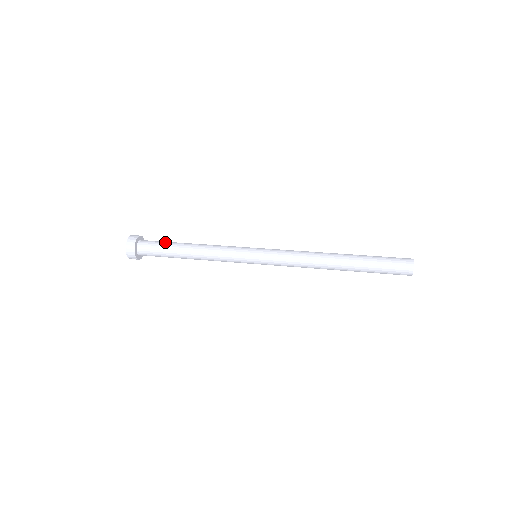
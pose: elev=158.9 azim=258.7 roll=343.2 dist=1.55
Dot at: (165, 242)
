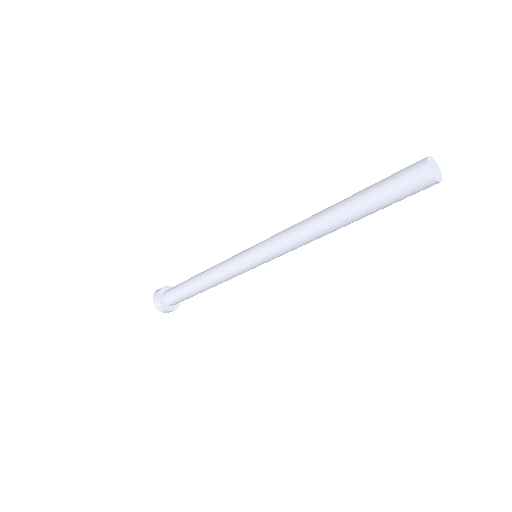
Dot at: occluded
